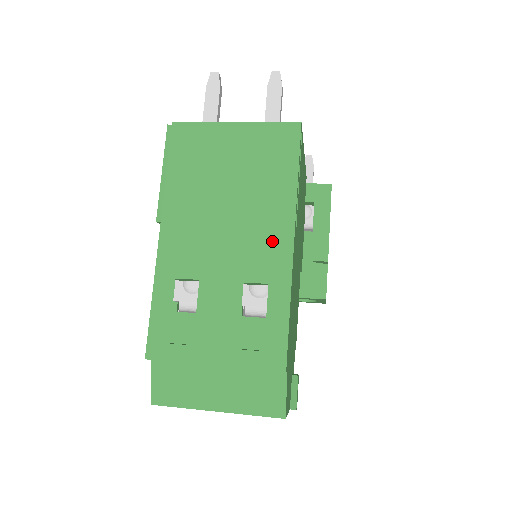
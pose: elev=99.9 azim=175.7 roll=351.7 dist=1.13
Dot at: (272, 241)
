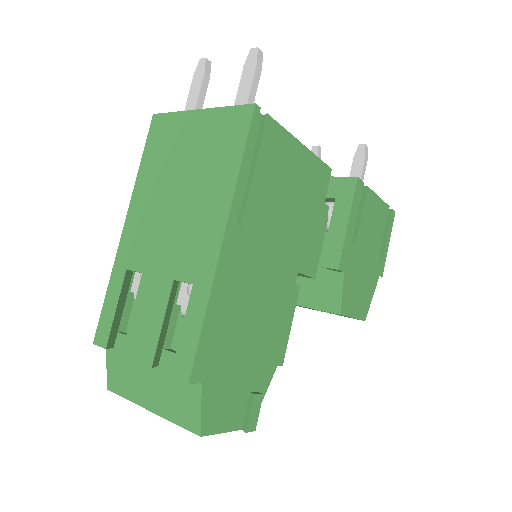
Dot at: (204, 238)
